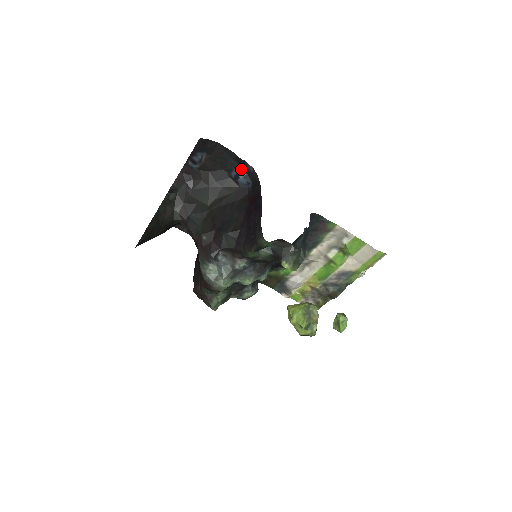
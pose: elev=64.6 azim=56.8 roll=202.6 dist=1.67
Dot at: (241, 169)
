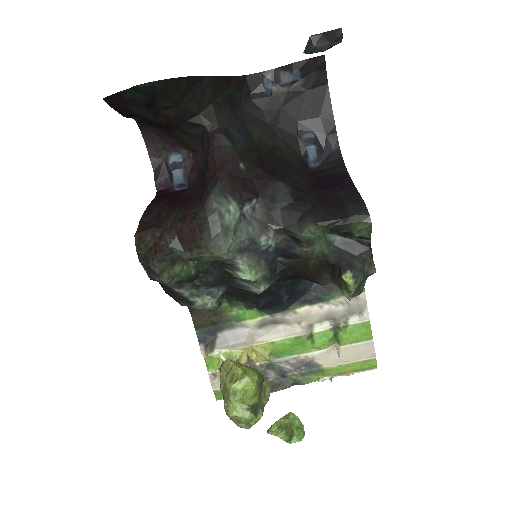
Dot at: (321, 138)
